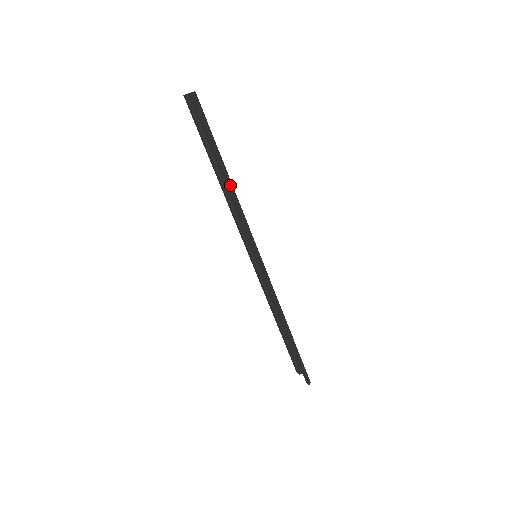
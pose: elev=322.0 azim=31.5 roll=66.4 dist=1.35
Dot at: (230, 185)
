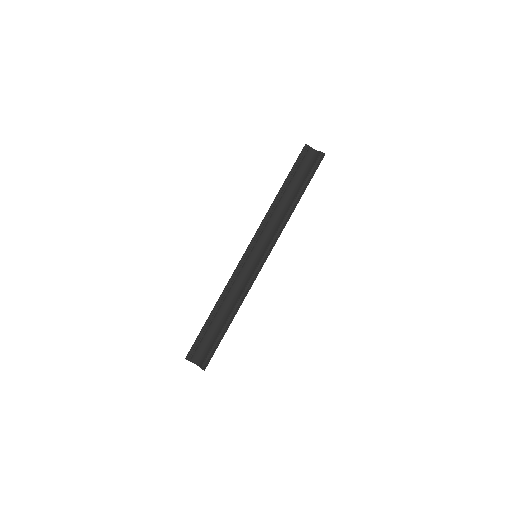
Dot at: (294, 208)
